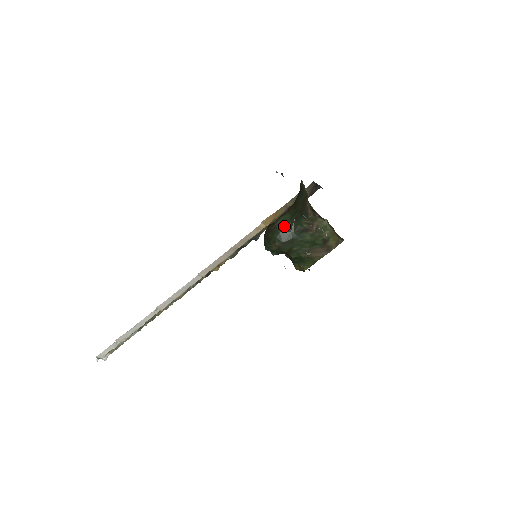
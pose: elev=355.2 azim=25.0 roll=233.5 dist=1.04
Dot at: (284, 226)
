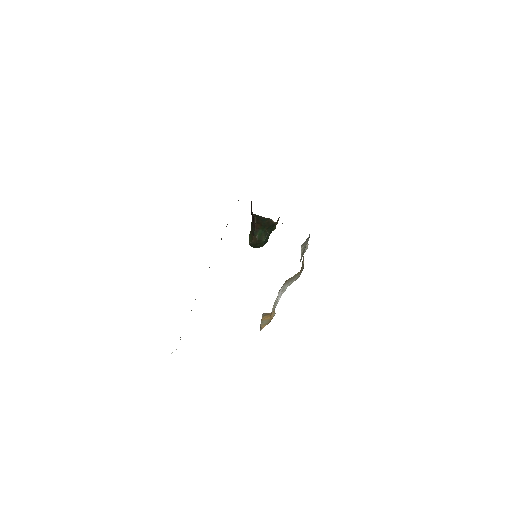
Dot at: (263, 236)
